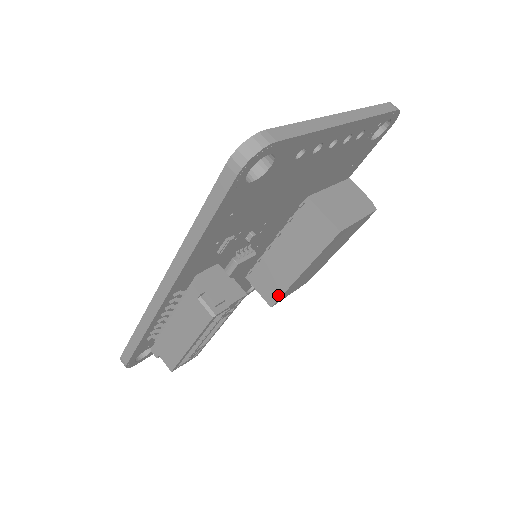
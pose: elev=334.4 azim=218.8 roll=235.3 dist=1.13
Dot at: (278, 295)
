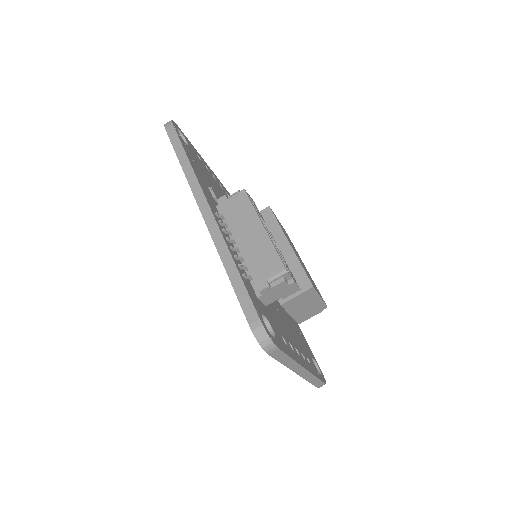
Dot at: (303, 274)
